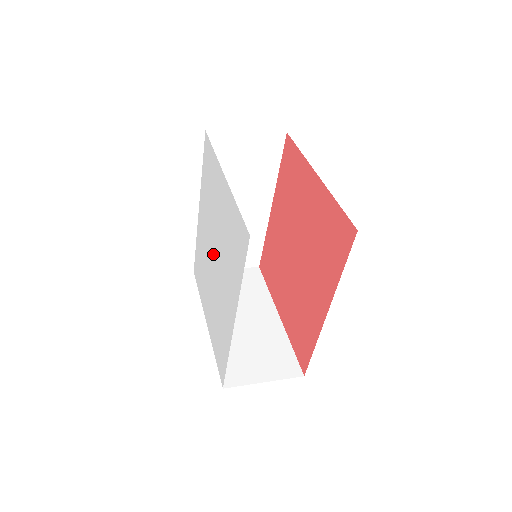
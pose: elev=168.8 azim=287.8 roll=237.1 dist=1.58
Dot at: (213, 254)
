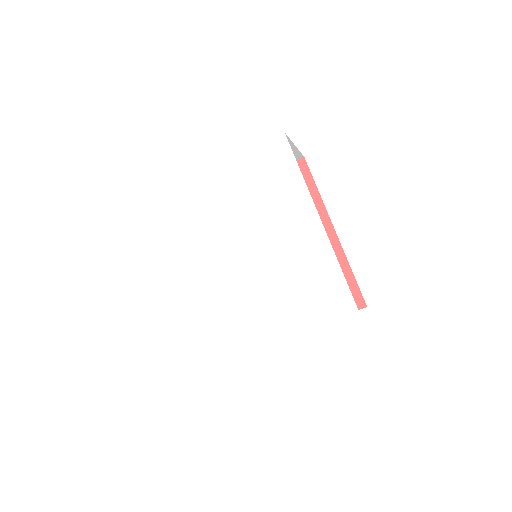
Dot at: (237, 252)
